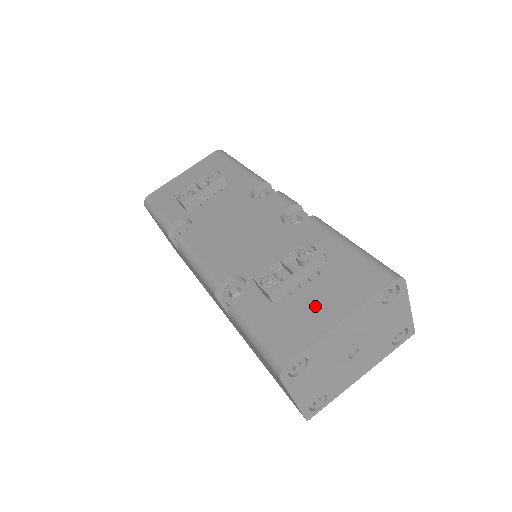
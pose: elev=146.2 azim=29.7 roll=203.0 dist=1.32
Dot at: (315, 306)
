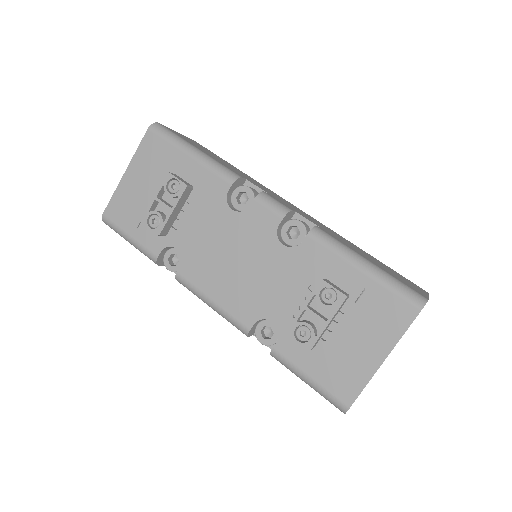
Dot at: (354, 348)
